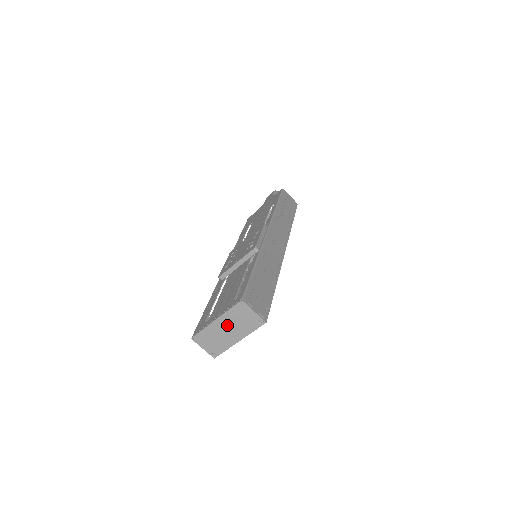
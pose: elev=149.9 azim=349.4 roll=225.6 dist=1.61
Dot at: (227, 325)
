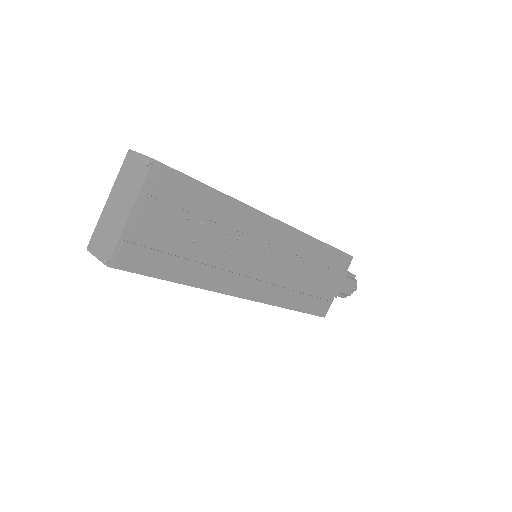
Dot at: (118, 197)
